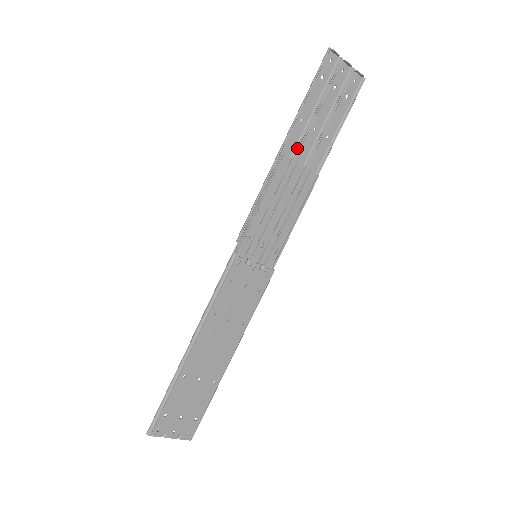
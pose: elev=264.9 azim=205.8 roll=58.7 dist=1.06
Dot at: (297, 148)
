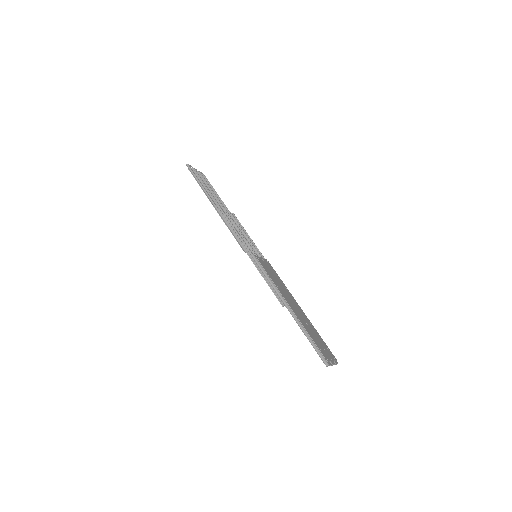
Dot at: (218, 205)
